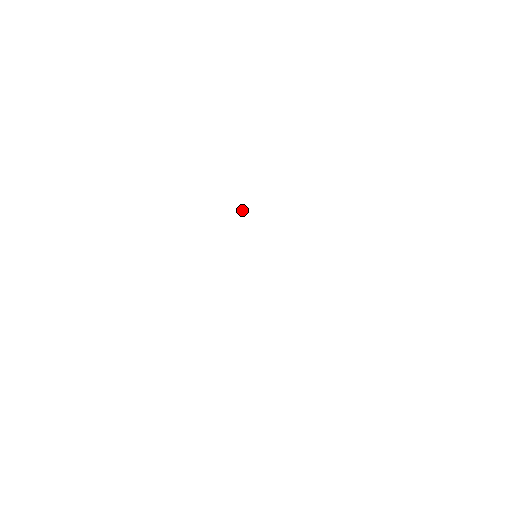
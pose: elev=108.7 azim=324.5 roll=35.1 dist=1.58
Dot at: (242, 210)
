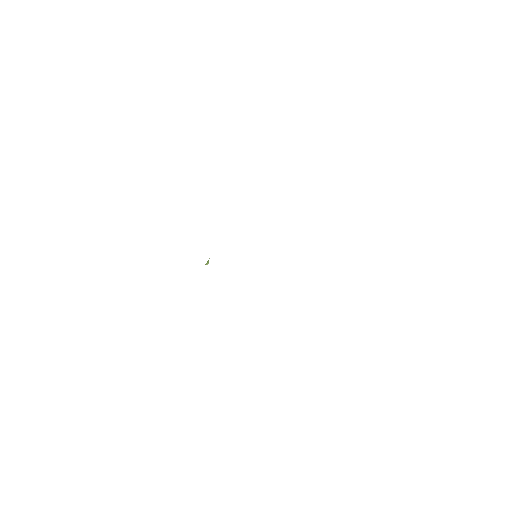
Dot at: (207, 264)
